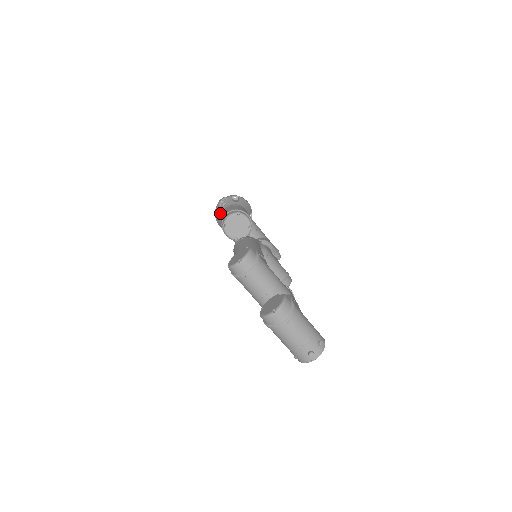
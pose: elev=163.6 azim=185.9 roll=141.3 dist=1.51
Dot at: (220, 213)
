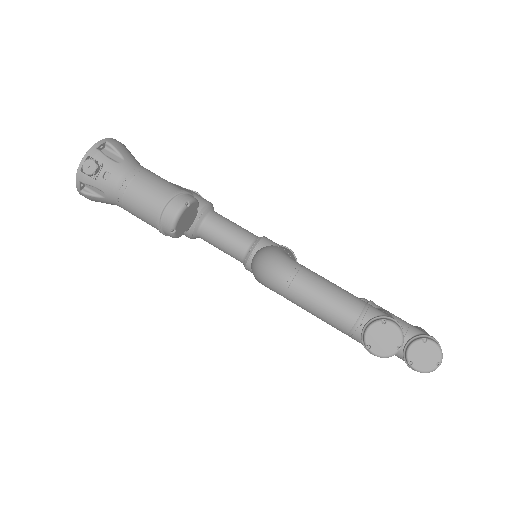
Dot at: (107, 193)
